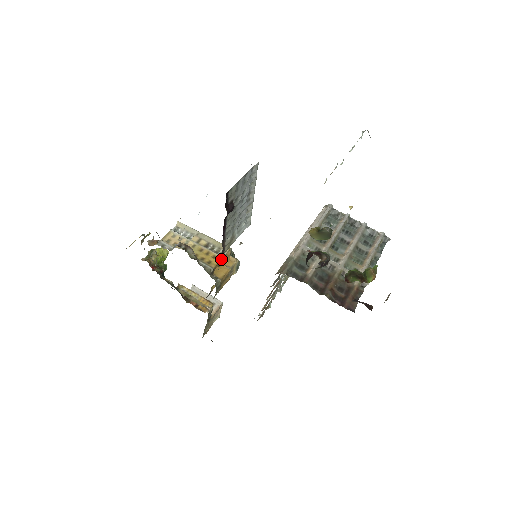
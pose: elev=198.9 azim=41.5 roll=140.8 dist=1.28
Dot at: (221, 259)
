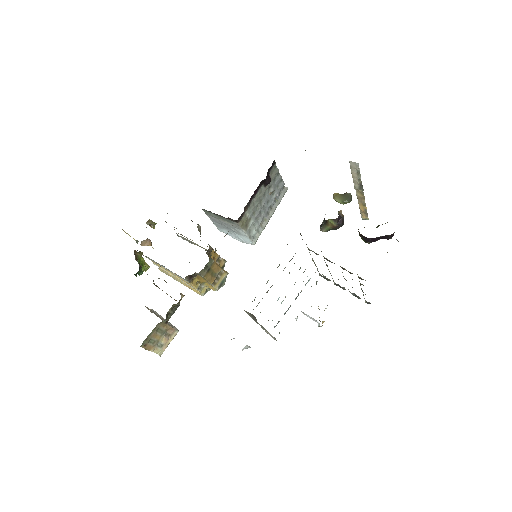
Dot at: (218, 255)
